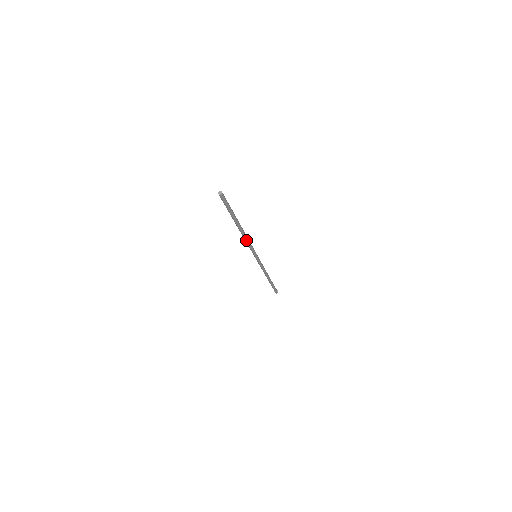
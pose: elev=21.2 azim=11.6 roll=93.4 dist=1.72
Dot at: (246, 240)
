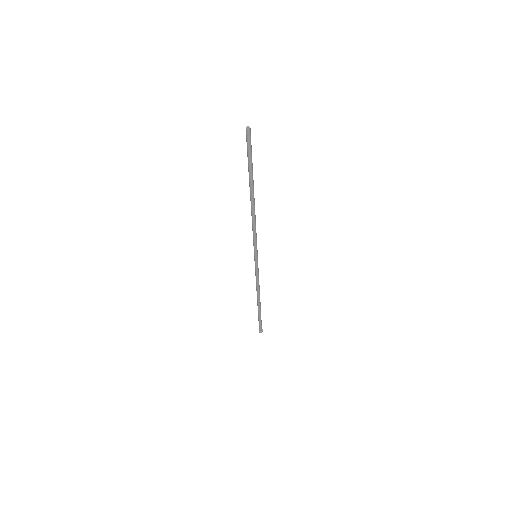
Dot at: (253, 221)
